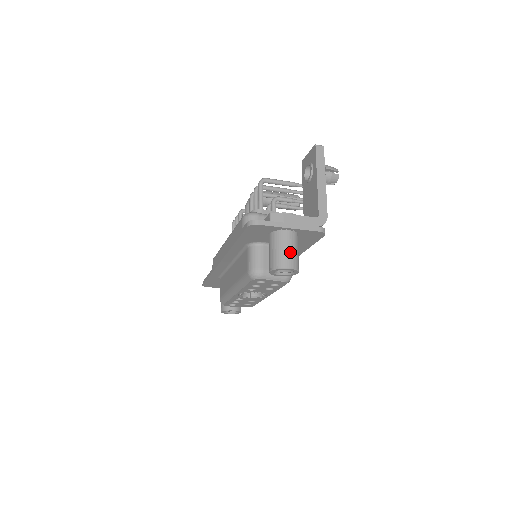
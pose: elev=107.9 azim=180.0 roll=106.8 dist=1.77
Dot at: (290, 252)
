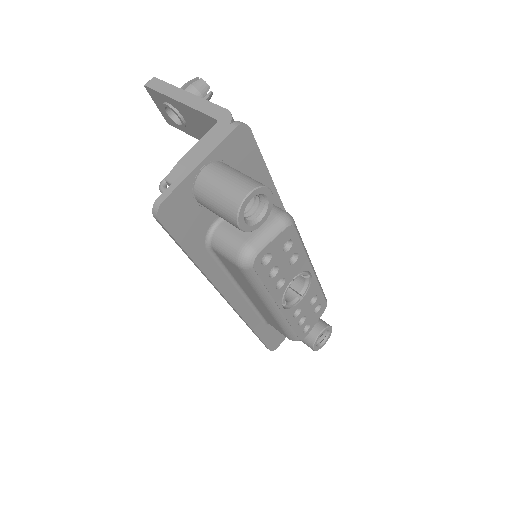
Dot at: (229, 182)
